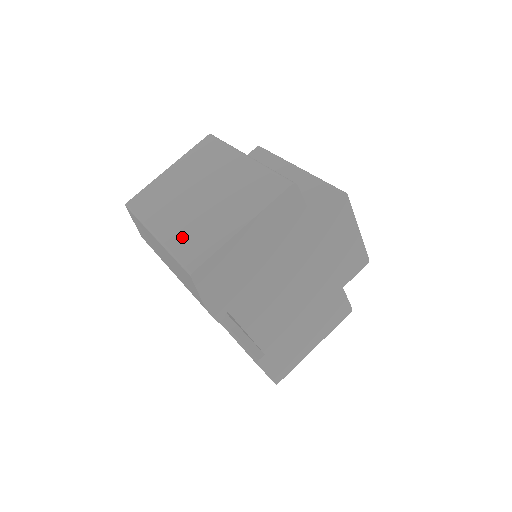
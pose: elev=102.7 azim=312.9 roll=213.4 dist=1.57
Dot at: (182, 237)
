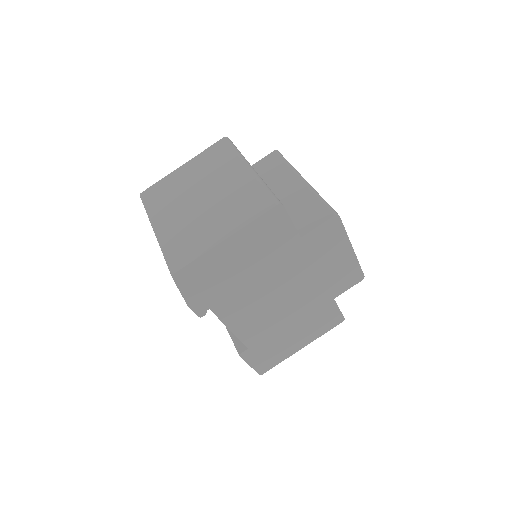
Dot at: (175, 237)
